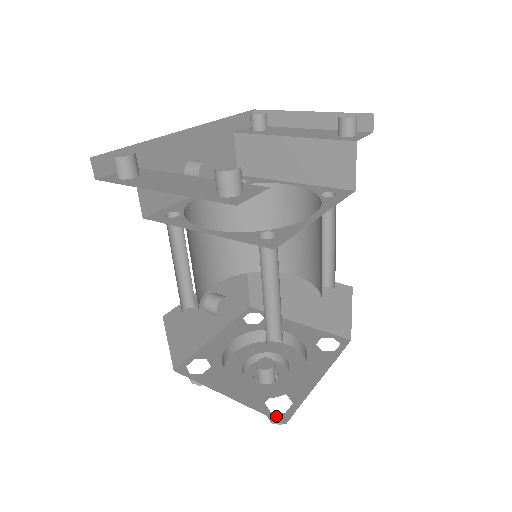
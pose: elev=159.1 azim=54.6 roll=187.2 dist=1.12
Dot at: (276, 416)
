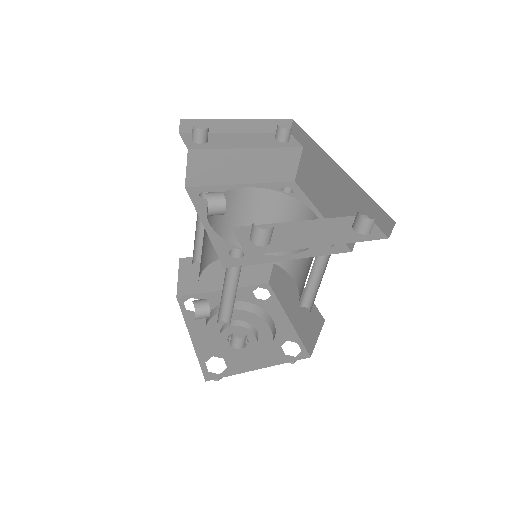
Dot at: (301, 357)
